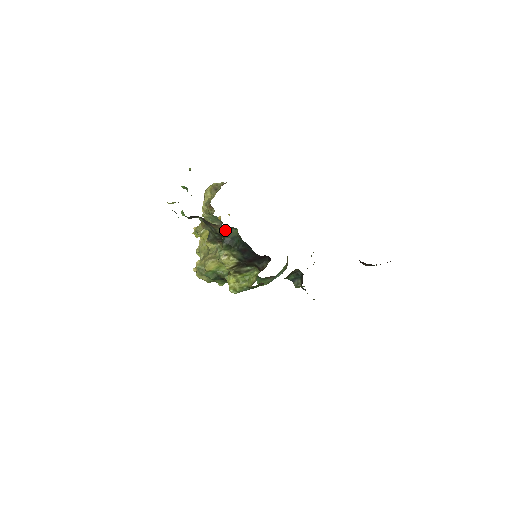
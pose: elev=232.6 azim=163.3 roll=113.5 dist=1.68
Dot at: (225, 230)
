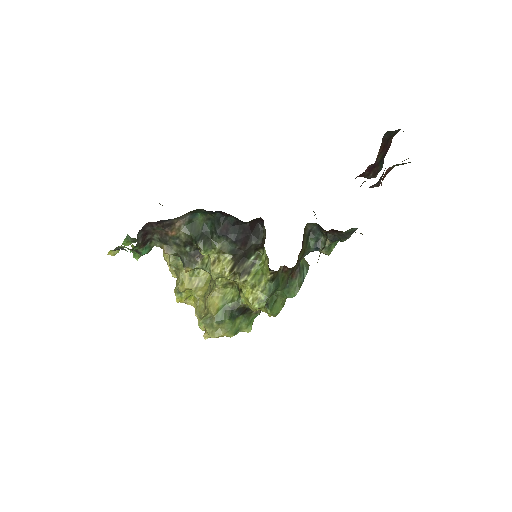
Dot at: (189, 228)
